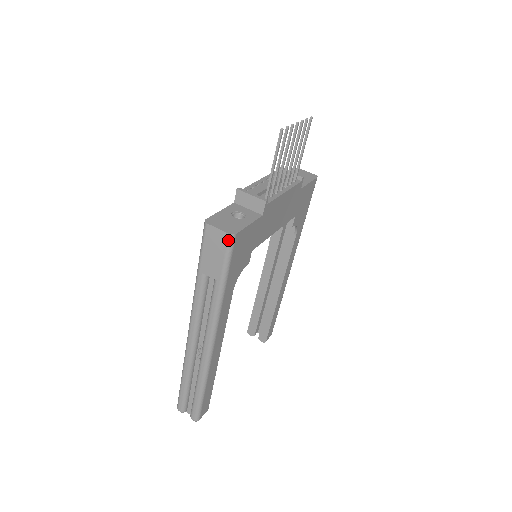
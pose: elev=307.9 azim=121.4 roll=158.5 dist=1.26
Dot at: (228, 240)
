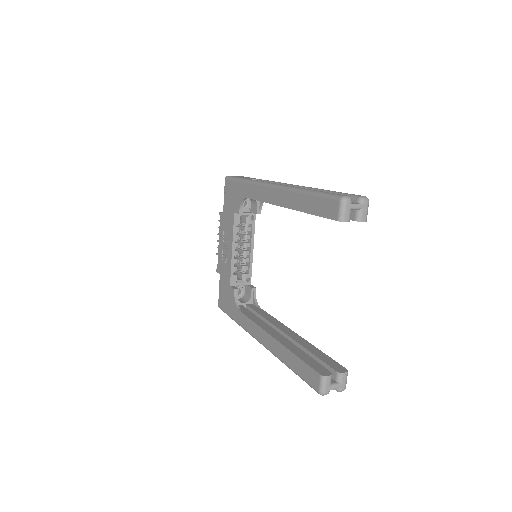
Dot at: occluded
